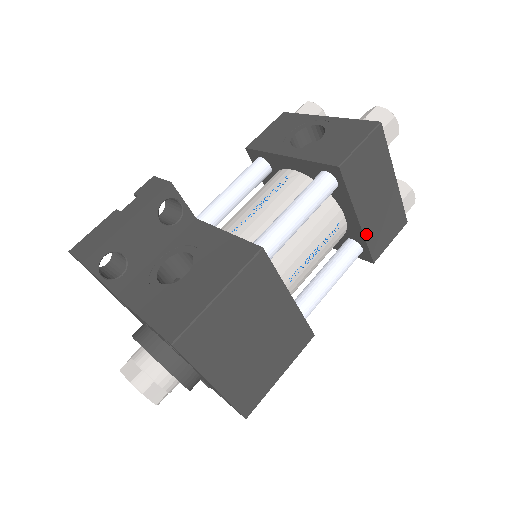
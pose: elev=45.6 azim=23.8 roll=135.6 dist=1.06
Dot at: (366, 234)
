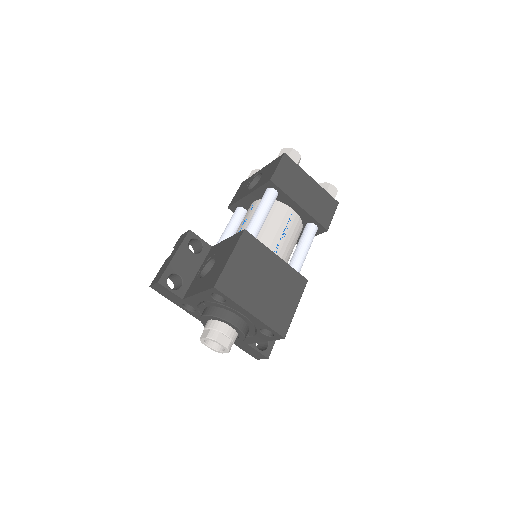
Dot at: (311, 214)
